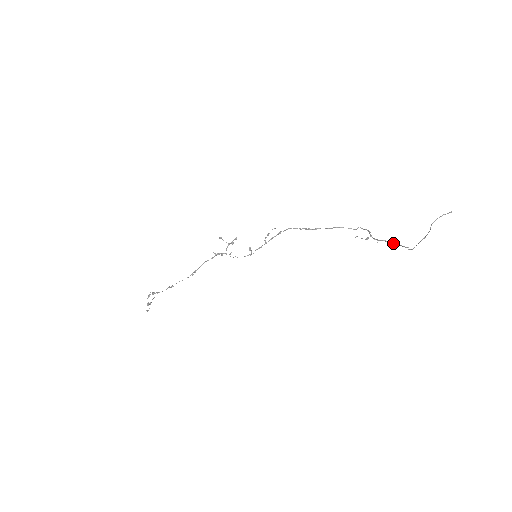
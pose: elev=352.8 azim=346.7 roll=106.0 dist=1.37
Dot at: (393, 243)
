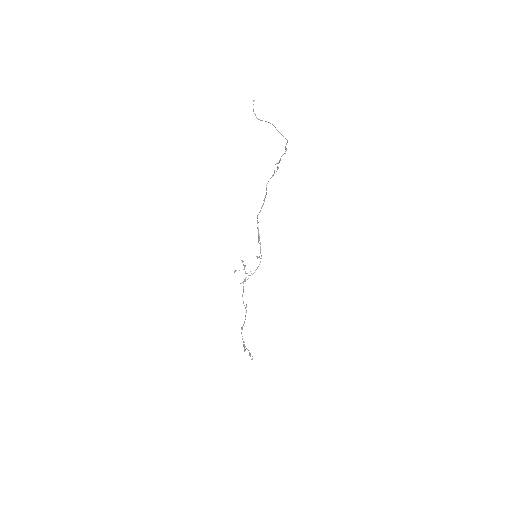
Dot at: (285, 151)
